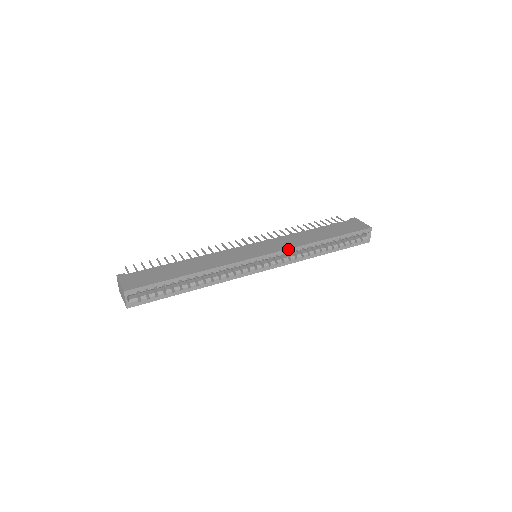
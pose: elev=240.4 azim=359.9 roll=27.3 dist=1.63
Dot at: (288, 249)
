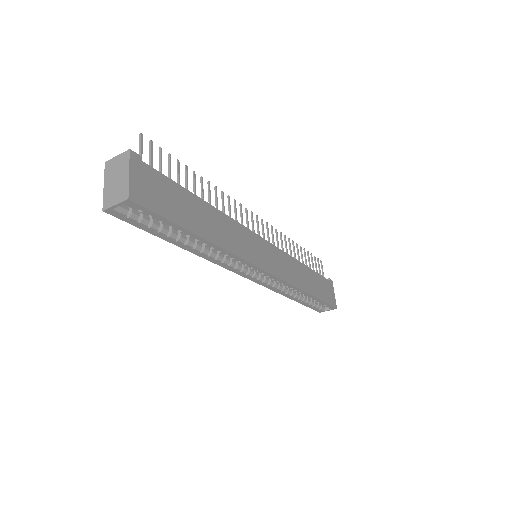
Dot at: (286, 281)
